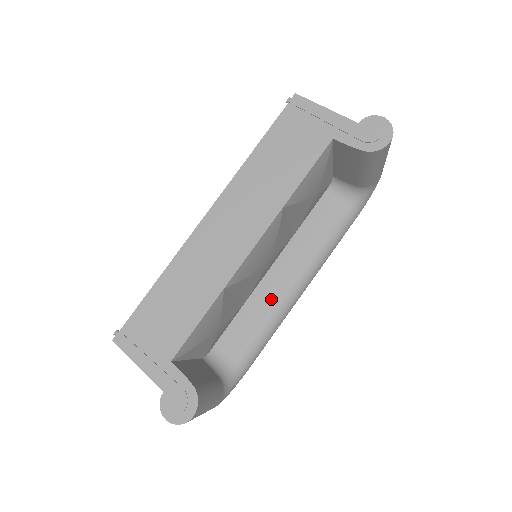
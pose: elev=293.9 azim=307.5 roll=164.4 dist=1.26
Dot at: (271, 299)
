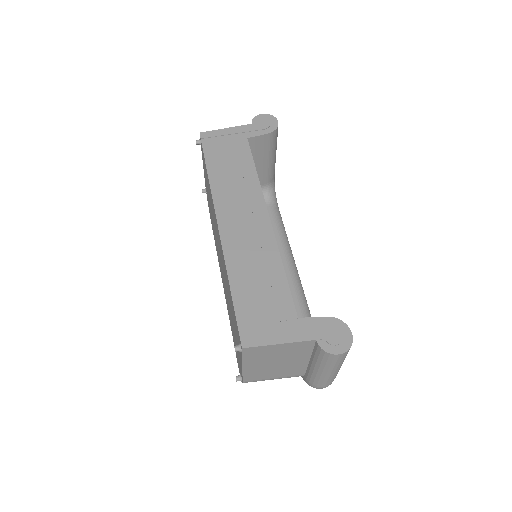
Dot at: occluded
